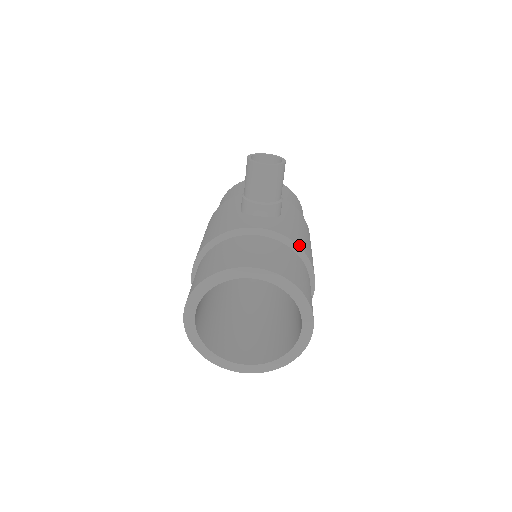
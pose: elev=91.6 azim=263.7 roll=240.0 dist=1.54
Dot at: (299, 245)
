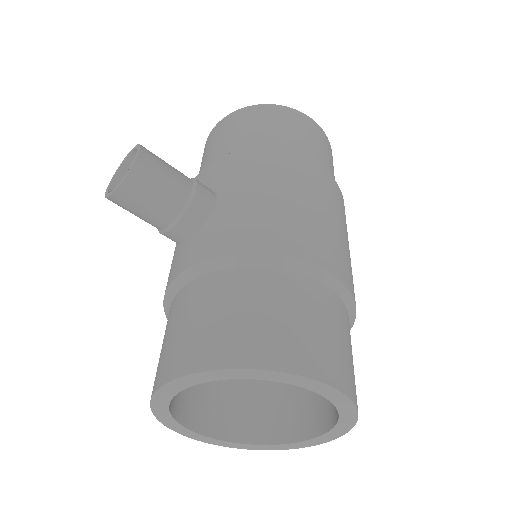
Dot at: (245, 249)
